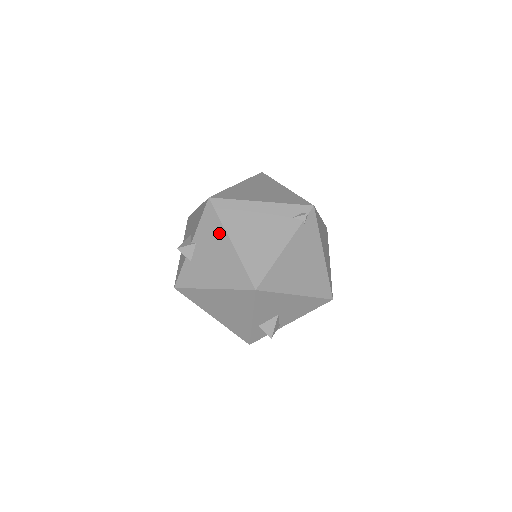
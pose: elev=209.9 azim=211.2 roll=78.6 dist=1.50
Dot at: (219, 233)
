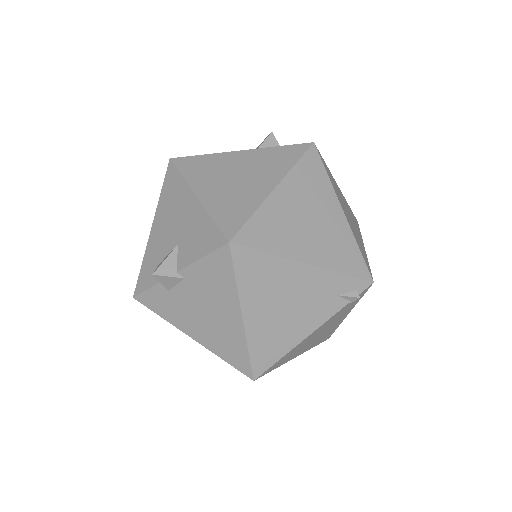
Dot at: (227, 295)
